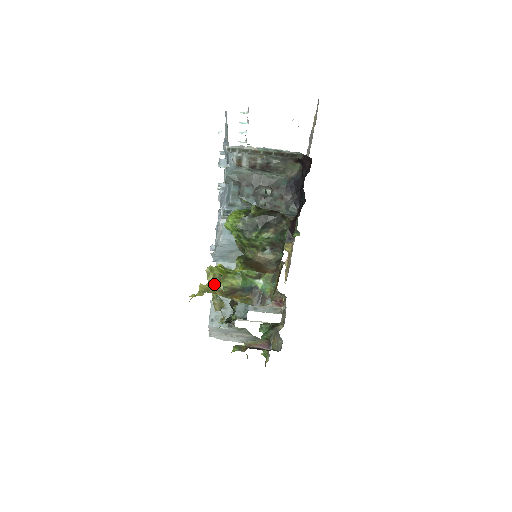
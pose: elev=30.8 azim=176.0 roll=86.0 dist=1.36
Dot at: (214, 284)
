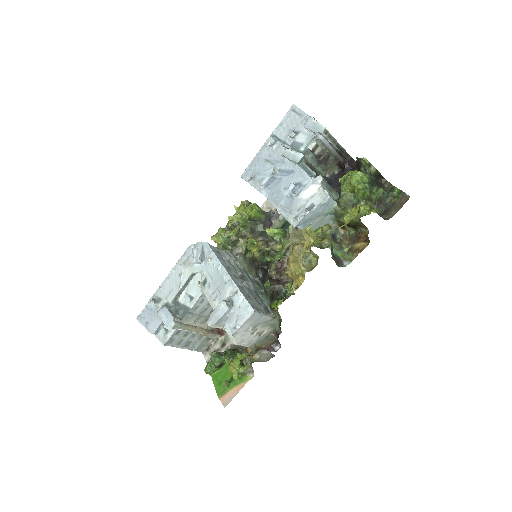
Dot at: (319, 238)
